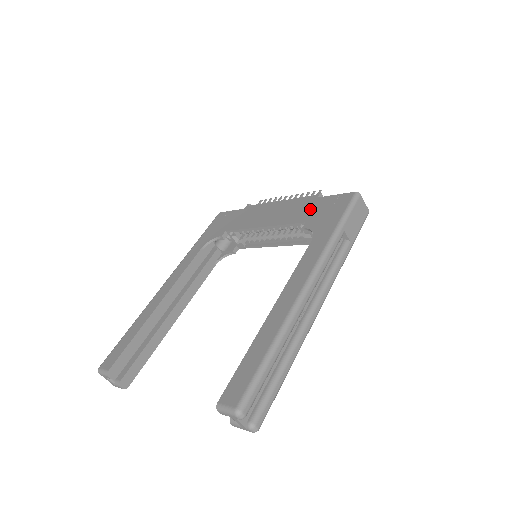
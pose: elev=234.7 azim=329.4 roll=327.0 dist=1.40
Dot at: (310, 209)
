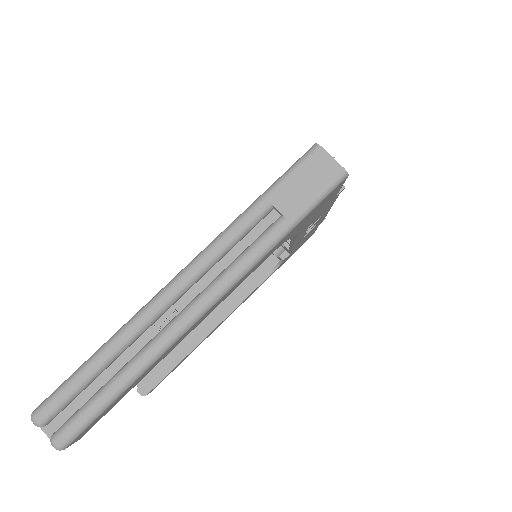
Dot at: occluded
